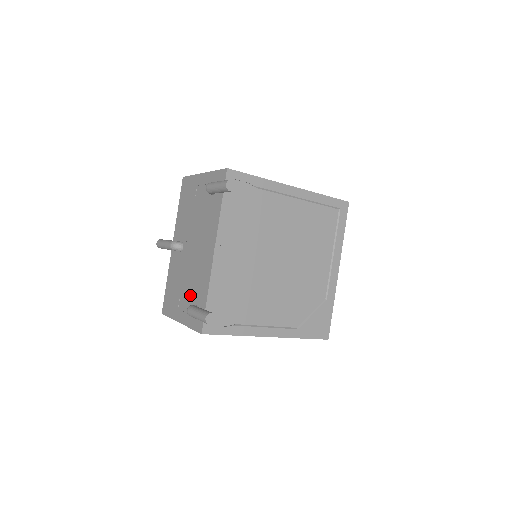
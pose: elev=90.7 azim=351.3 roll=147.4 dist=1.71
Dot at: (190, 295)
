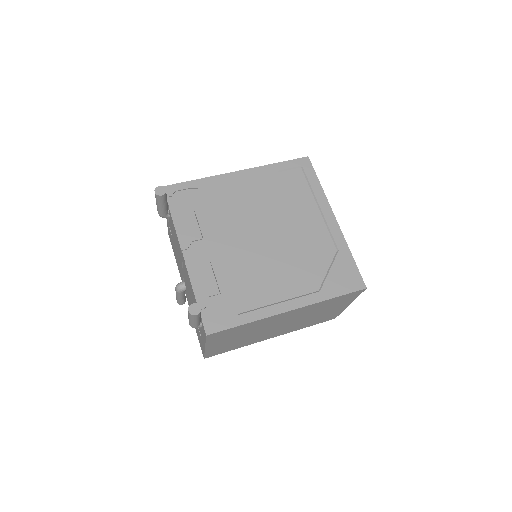
Dot at: occluded
